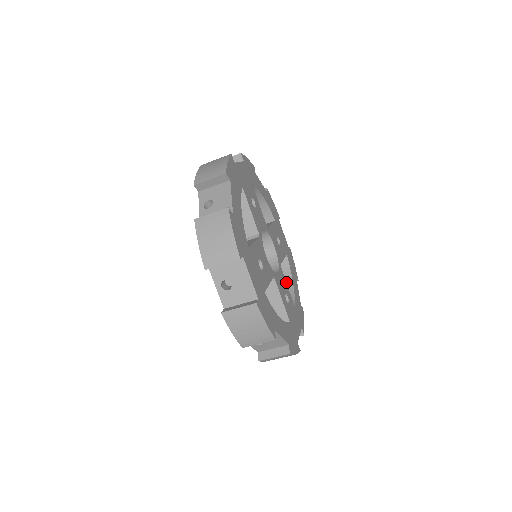
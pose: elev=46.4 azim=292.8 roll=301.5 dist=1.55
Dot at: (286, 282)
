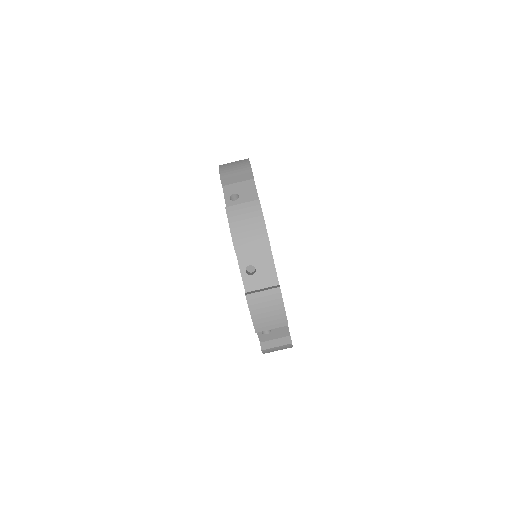
Dot at: occluded
